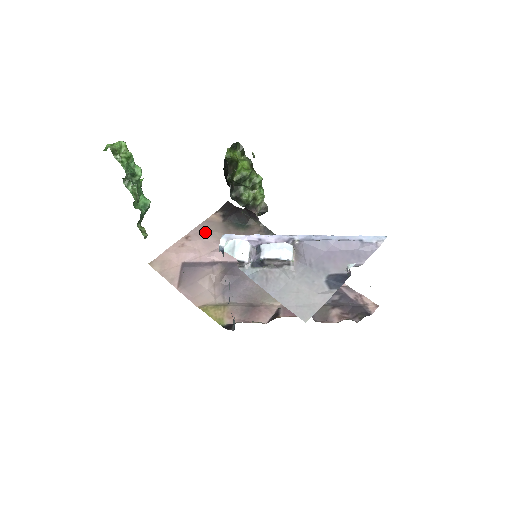
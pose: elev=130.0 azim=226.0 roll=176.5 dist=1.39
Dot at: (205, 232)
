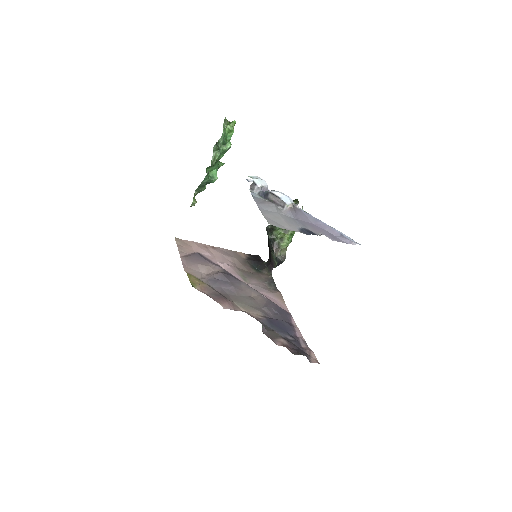
Dot at: (228, 254)
